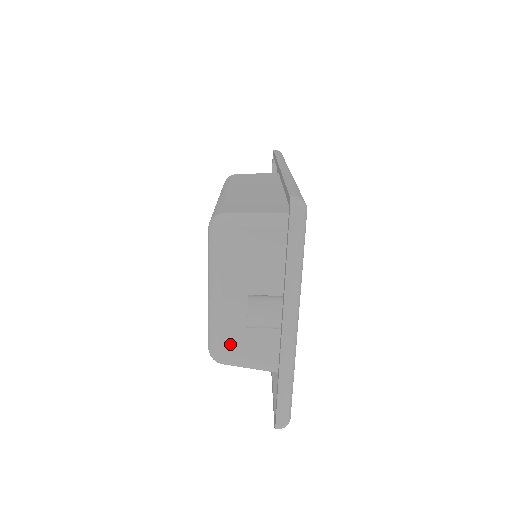
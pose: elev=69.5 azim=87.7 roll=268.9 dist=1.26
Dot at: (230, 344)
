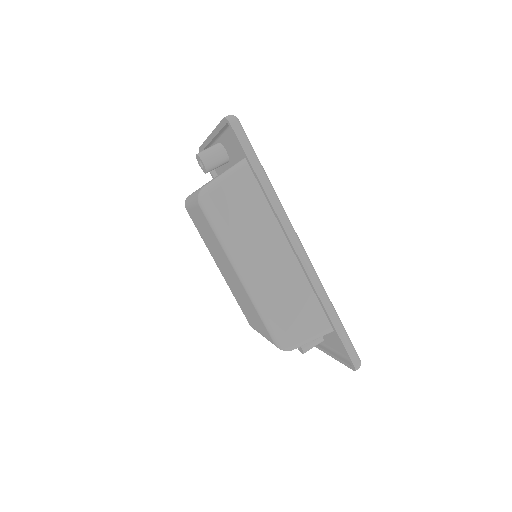
Dot at: occluded
